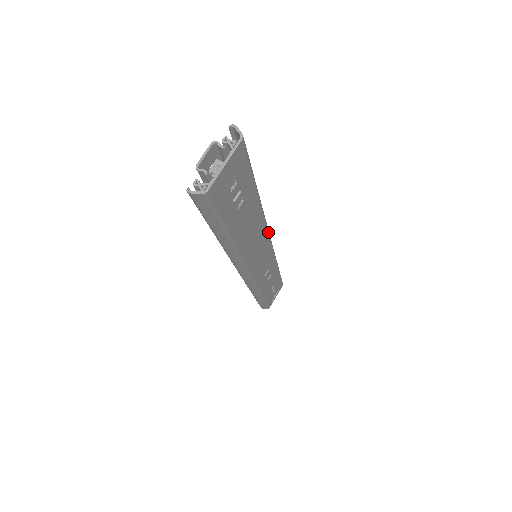
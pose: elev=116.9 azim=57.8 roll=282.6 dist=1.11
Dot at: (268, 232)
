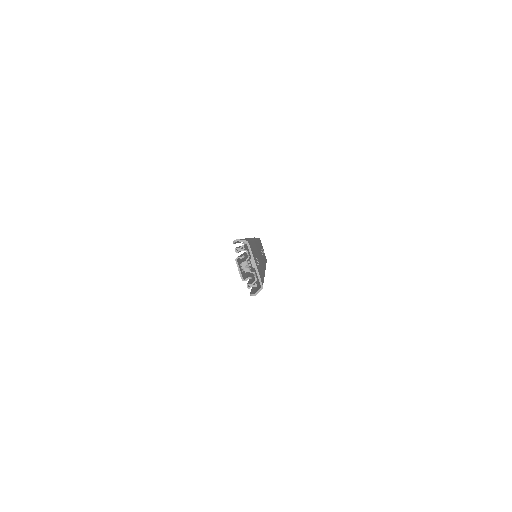
Dot at: (255, 240)
